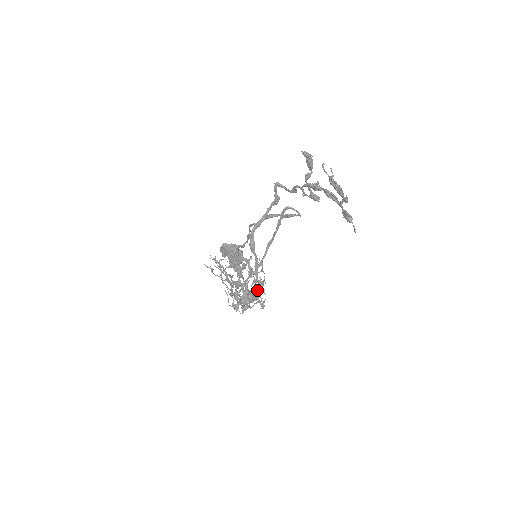
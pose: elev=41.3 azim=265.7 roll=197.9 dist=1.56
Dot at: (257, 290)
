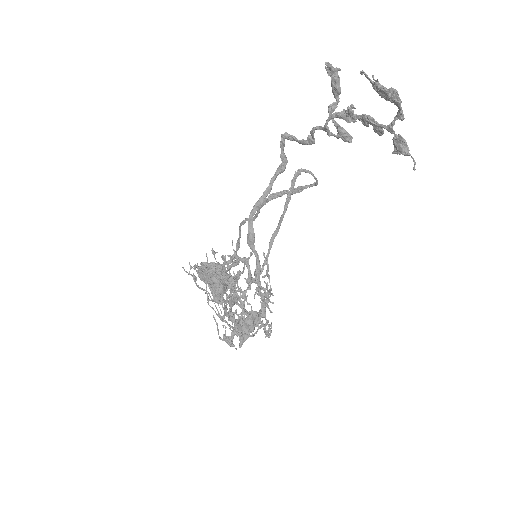
Dot at: (261, 306)
